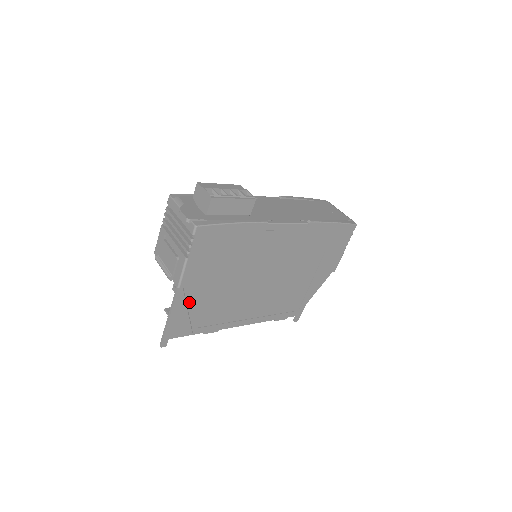
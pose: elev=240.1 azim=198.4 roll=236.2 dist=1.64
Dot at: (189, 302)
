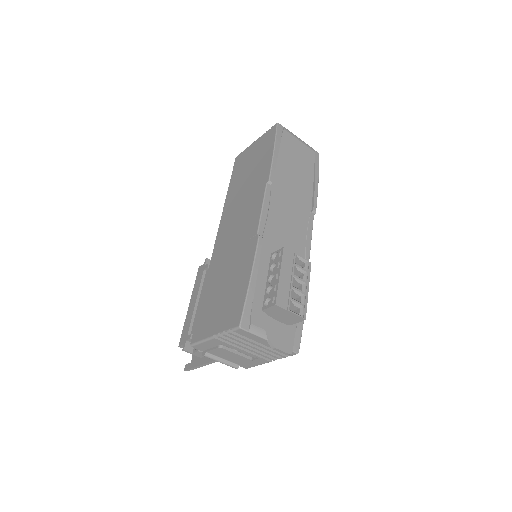
Dot at: occluded
